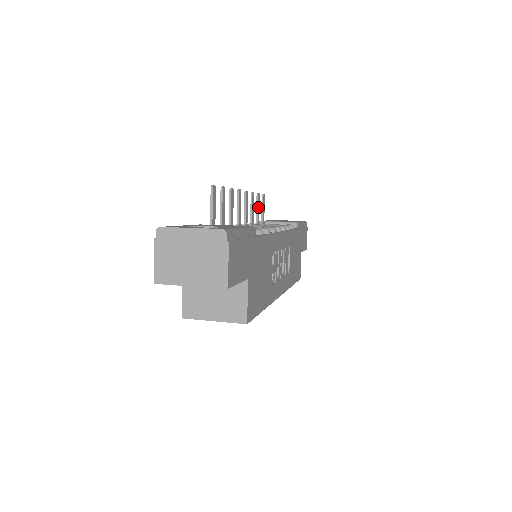
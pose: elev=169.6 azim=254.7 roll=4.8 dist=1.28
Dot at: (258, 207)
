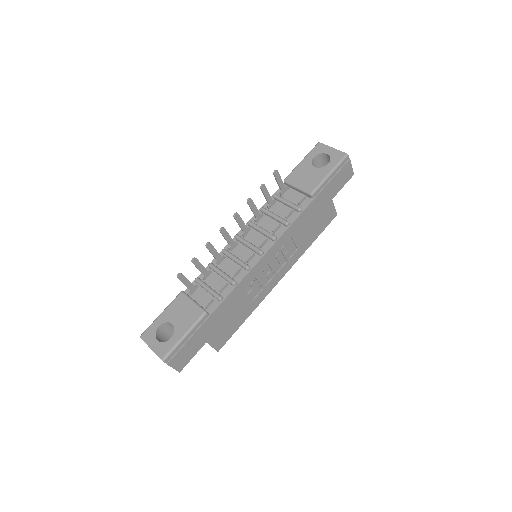
Dot at: (266, 194)
